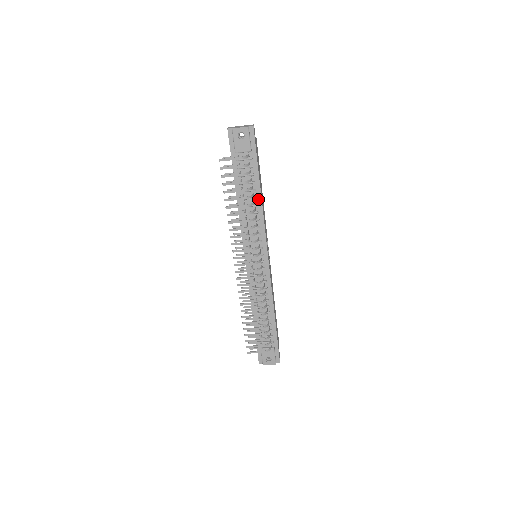
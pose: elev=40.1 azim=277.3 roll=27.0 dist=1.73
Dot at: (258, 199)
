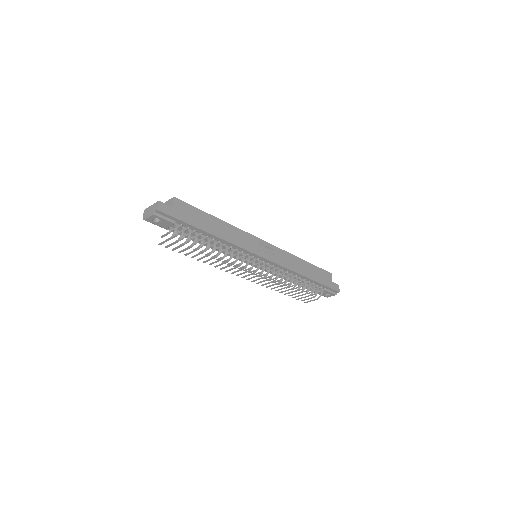
Dot at: (216, 239)
